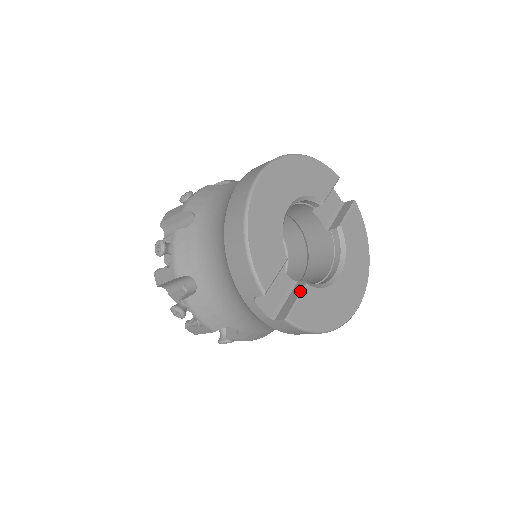
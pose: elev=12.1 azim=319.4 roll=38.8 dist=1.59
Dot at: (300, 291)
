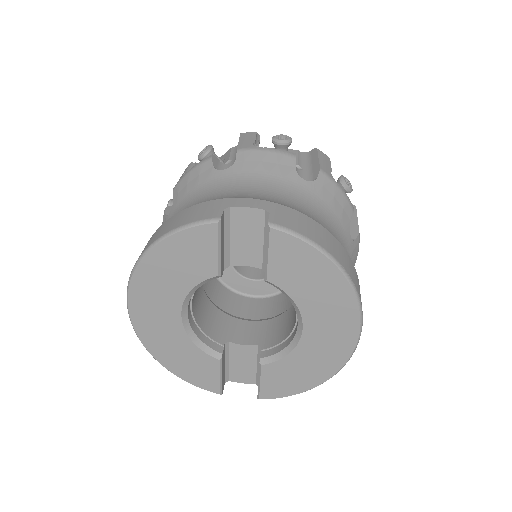
Dot at: occluded
